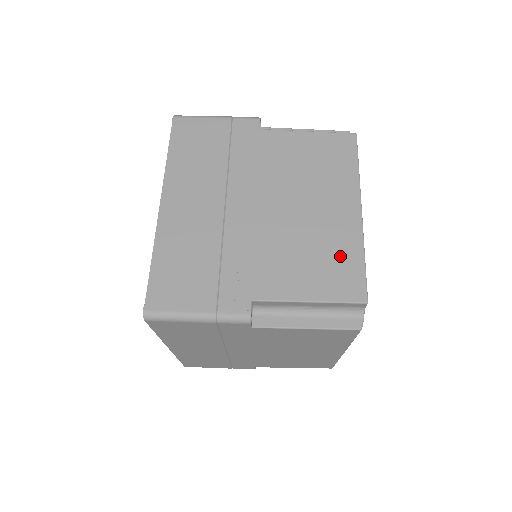
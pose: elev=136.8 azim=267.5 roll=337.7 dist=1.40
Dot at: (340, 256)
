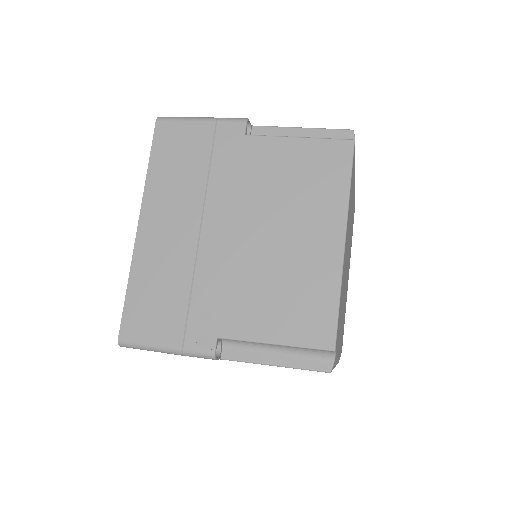
Dot at: (313, 295)
